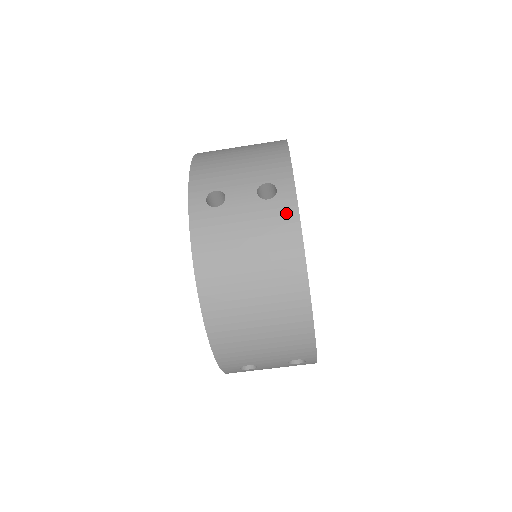
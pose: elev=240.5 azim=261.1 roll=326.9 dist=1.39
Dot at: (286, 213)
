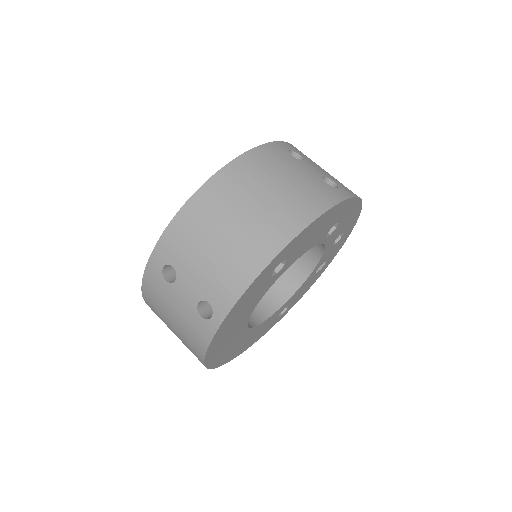
Dot at: (330, 195)
